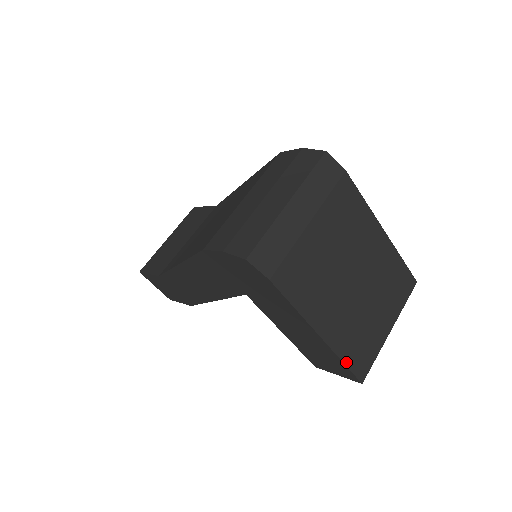
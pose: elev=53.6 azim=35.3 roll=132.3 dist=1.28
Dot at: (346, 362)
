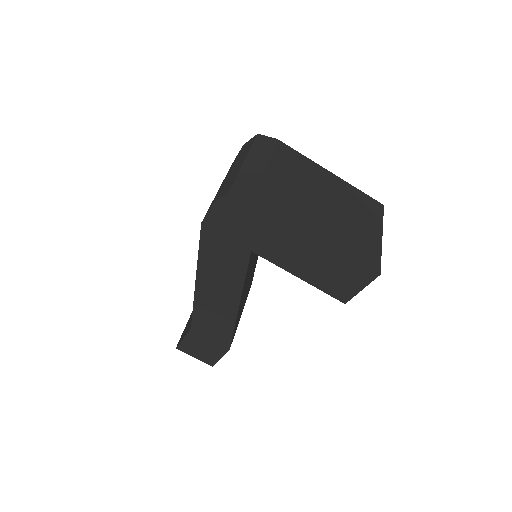
Dot at: (354, 257)
